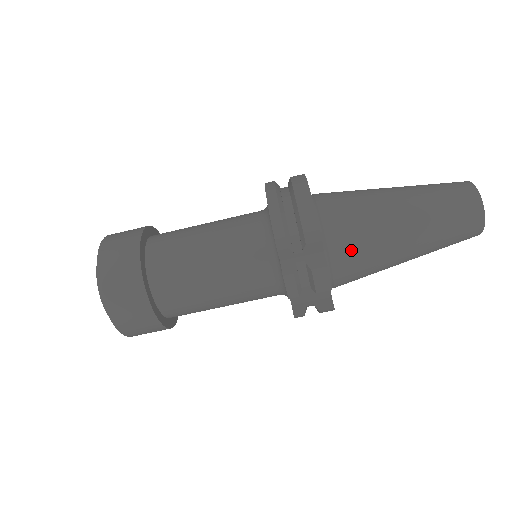
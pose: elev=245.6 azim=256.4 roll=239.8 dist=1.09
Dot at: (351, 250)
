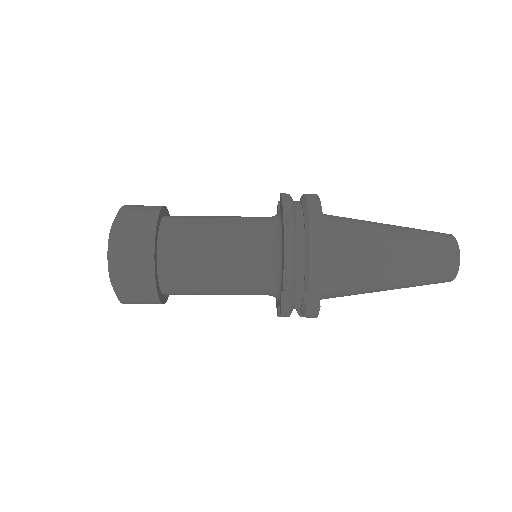
Dot at: (342, 288)
